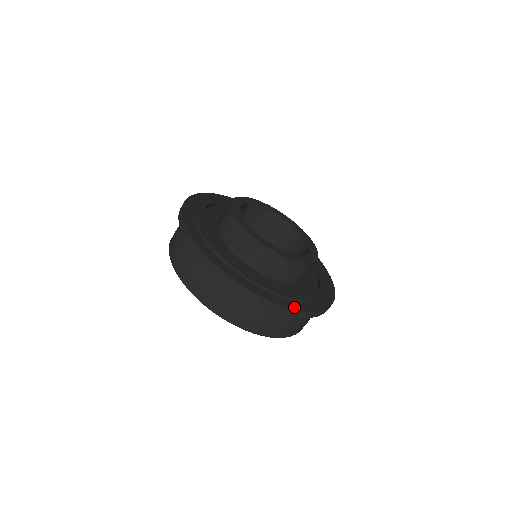
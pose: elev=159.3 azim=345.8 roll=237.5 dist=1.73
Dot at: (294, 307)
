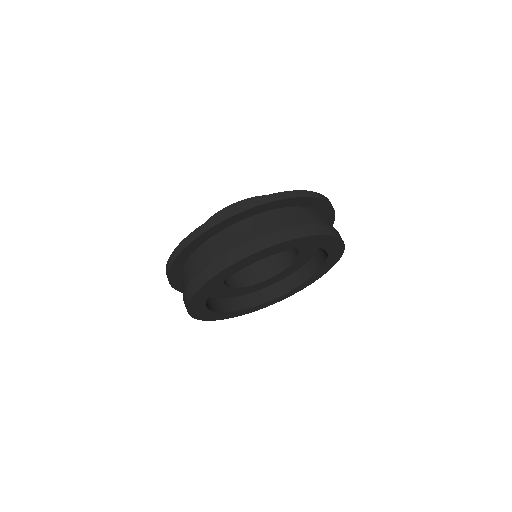
Dot at: occluded
